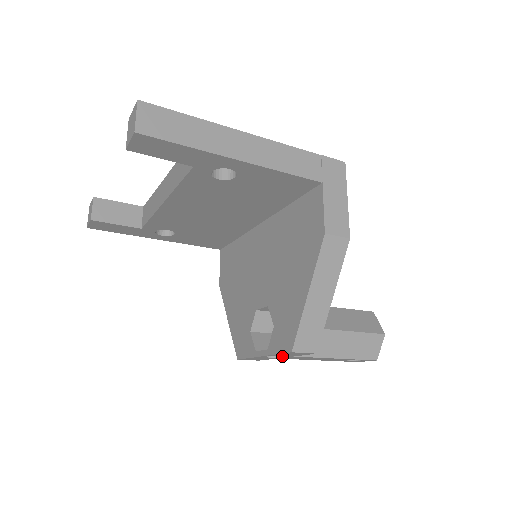
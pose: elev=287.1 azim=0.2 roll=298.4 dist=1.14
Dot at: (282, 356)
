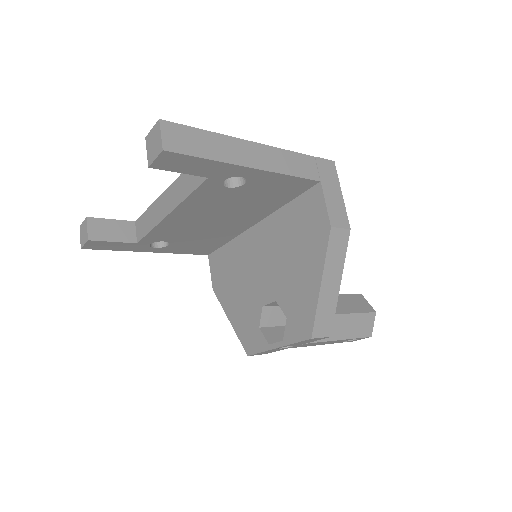
Dot at: (295, 345)
